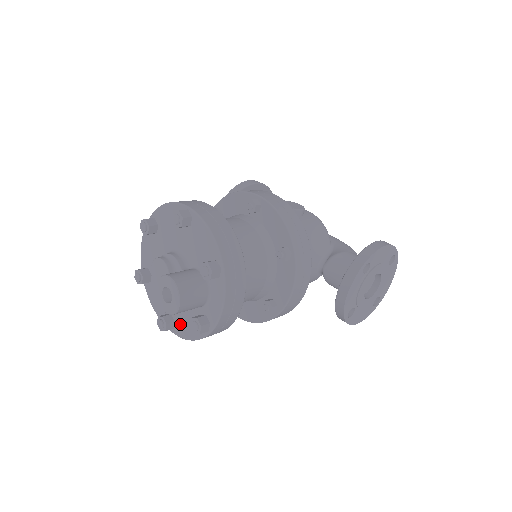
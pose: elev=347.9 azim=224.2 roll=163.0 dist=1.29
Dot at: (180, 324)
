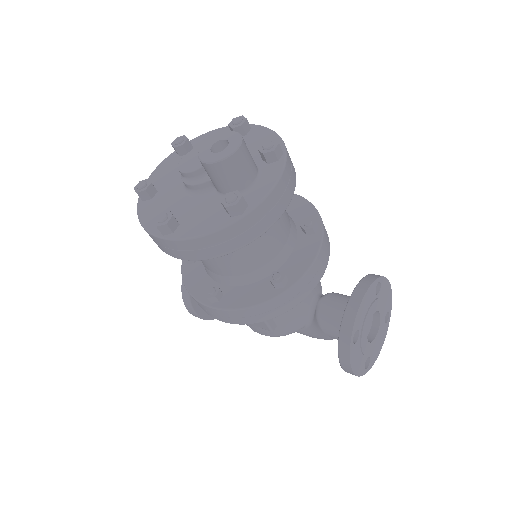
Dot at: (189, 224)
